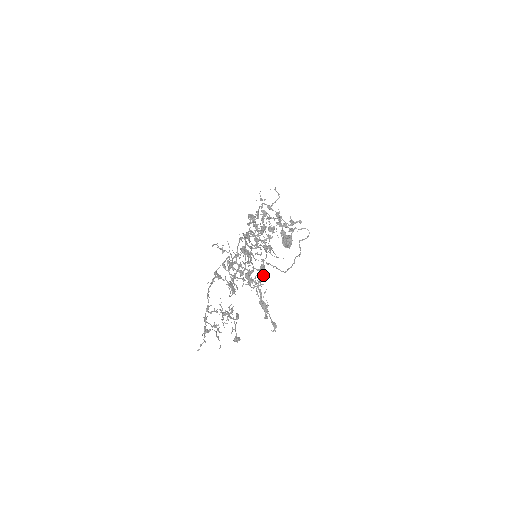
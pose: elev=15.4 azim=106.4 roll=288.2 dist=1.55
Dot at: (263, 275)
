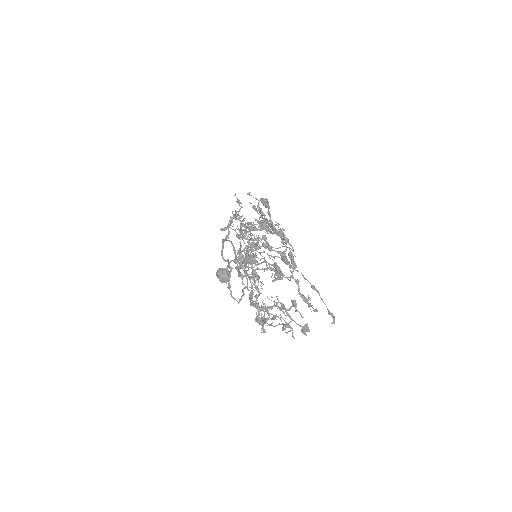
Dot at: occluded
